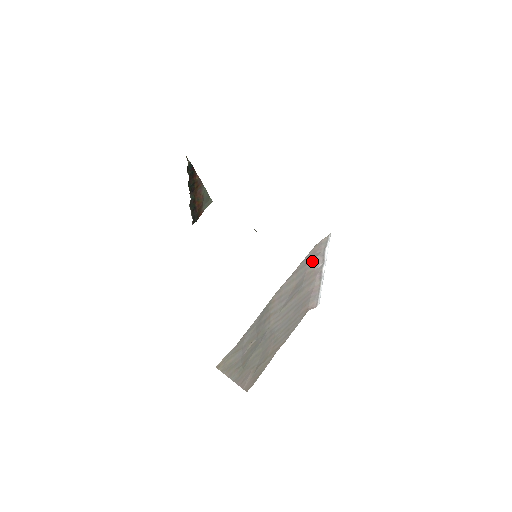
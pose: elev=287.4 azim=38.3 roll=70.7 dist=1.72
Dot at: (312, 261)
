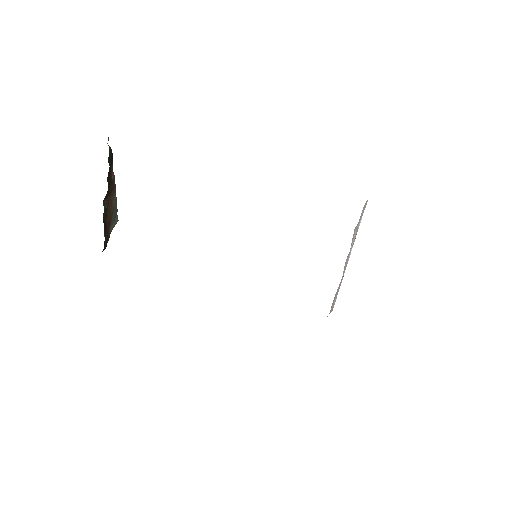
Dot at: occluded
